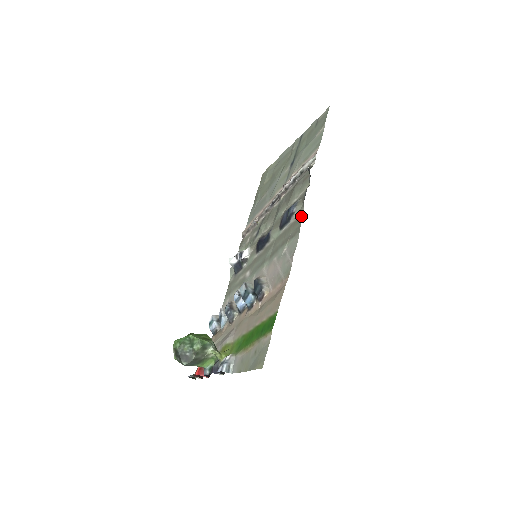
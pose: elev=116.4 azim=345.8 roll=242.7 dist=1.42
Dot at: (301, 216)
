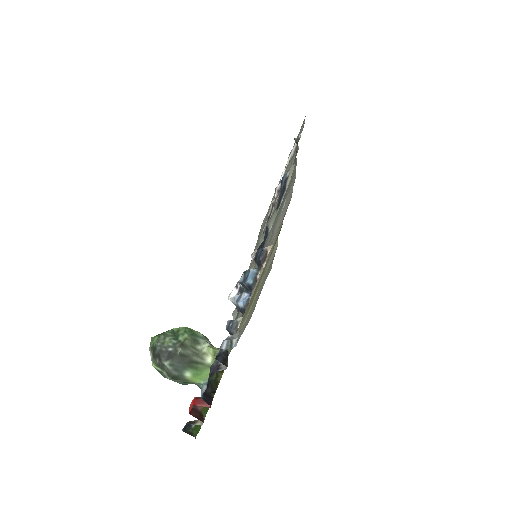
Dot at: (295, 166)
